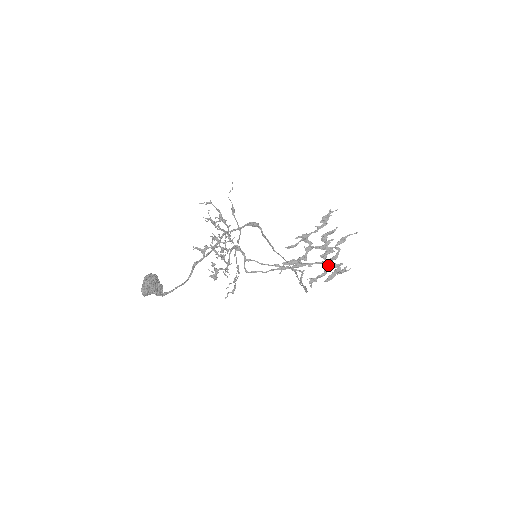
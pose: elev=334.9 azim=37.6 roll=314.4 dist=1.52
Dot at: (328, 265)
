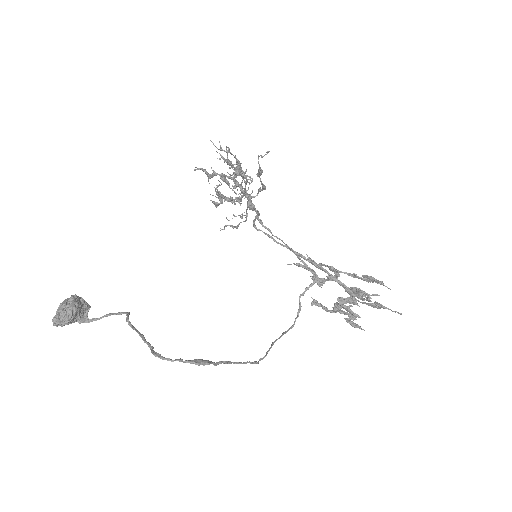
Dot at: (341, 311)
